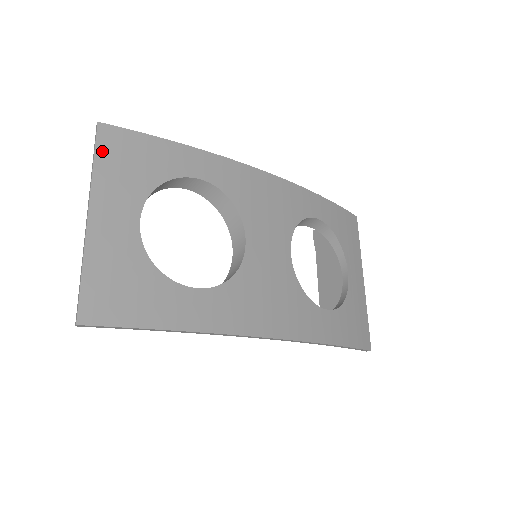
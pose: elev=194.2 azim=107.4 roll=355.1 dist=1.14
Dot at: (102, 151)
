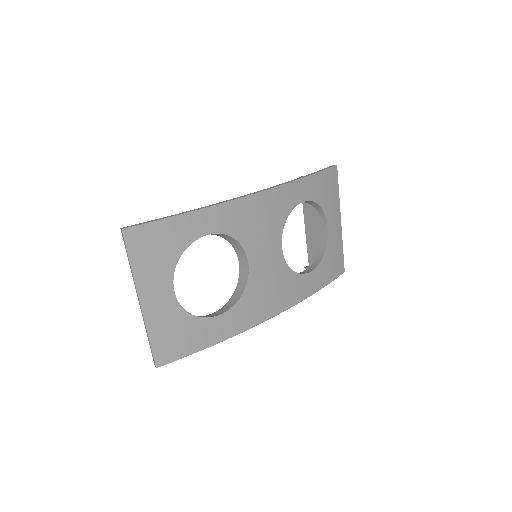
Dot at: (133, 252)
